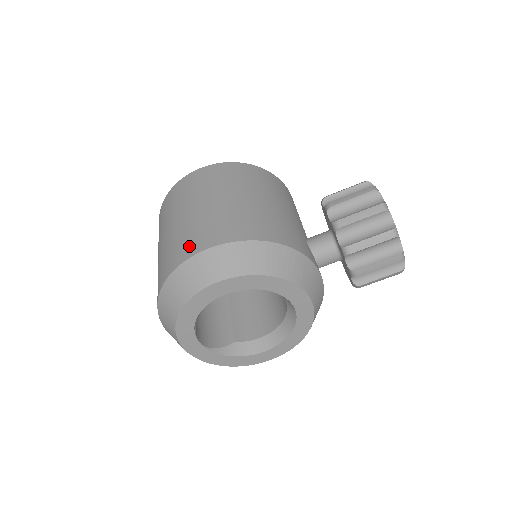
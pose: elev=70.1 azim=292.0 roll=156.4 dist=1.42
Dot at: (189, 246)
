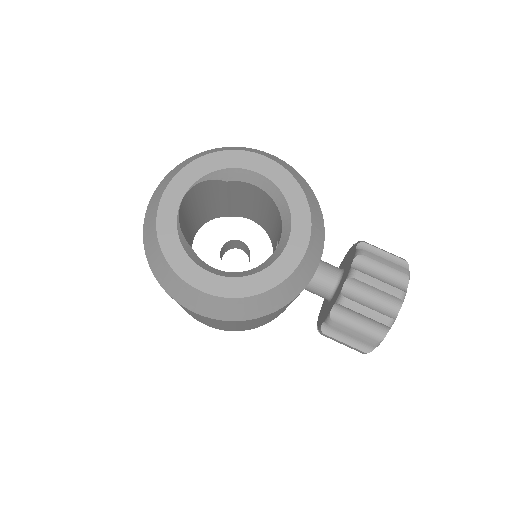
Dot at: occluded
